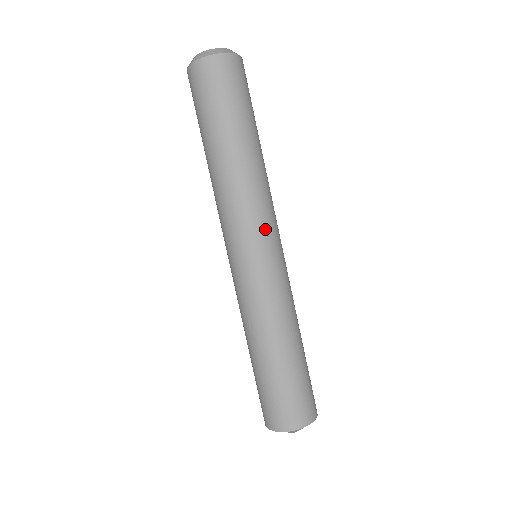
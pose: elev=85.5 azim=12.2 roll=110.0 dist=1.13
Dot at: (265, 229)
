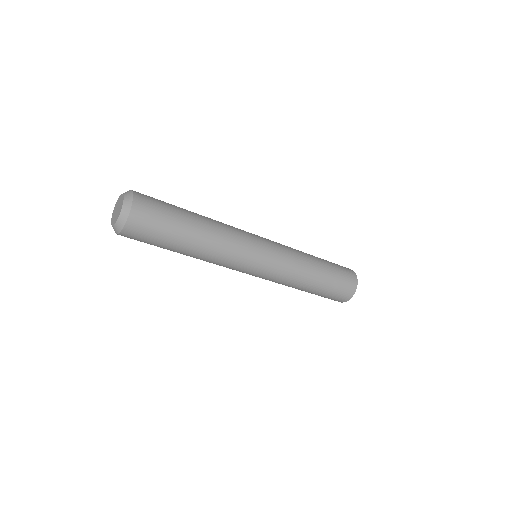
Dot at: (244, 266)
